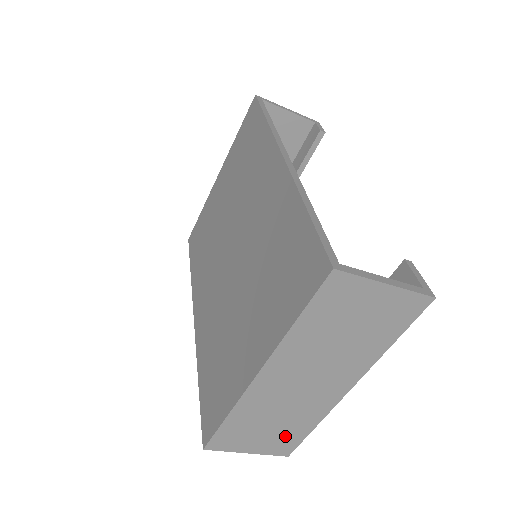
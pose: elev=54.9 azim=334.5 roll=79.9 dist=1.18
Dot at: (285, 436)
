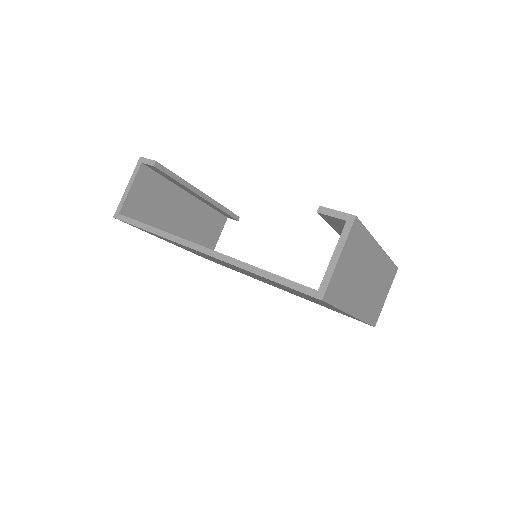
Dot at: (387, 278)
